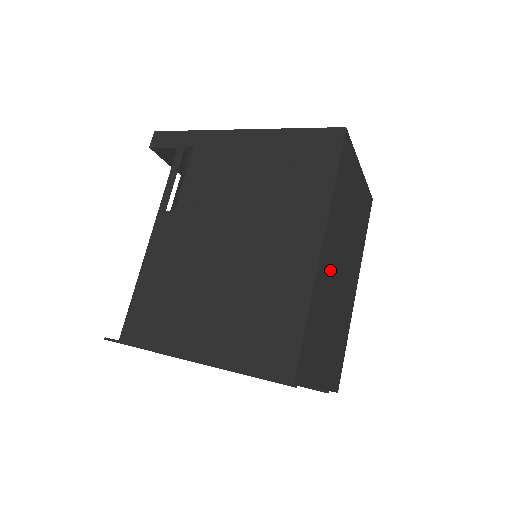
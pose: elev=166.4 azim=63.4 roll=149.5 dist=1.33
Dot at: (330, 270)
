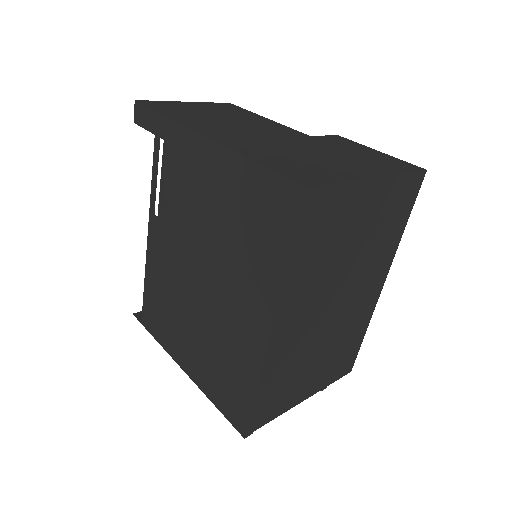
Dot at: (301, 328)
